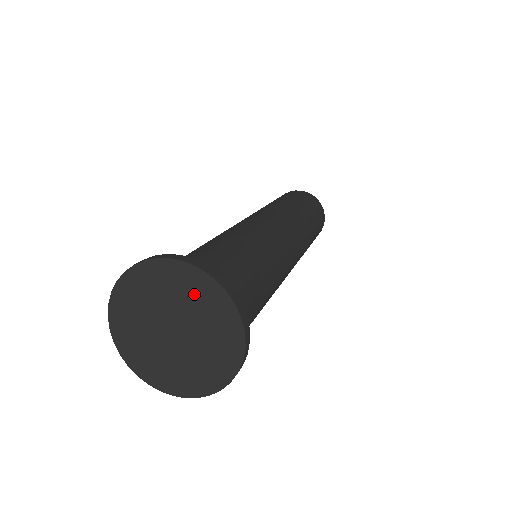
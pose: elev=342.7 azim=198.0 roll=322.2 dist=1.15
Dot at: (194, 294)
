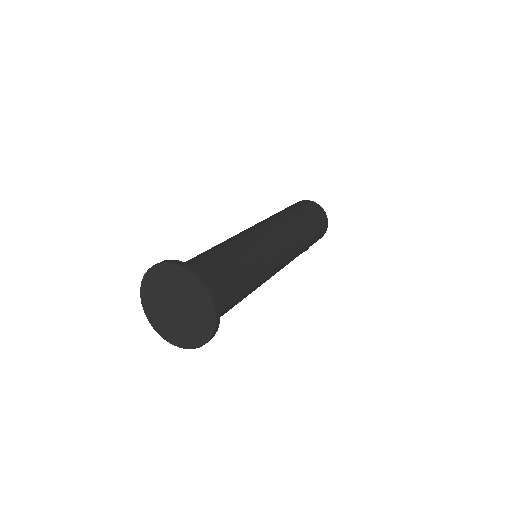
Dot at: (176, 279)
